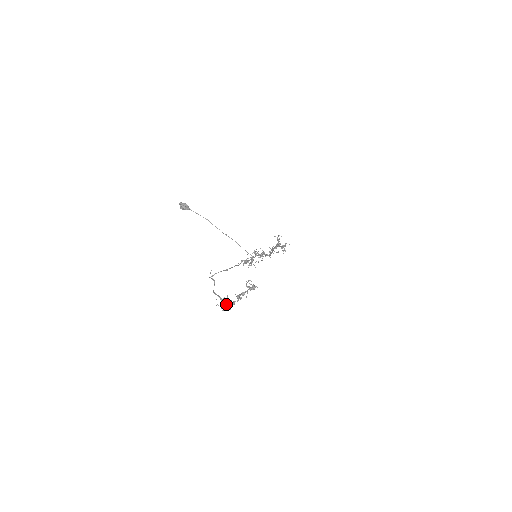
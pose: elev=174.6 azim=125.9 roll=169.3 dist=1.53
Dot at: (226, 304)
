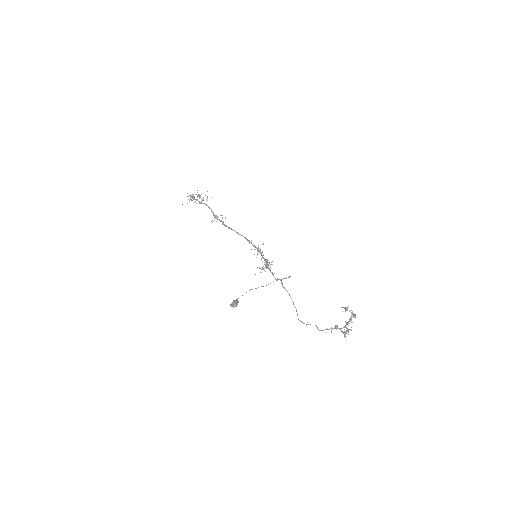
Dot at: occluded
